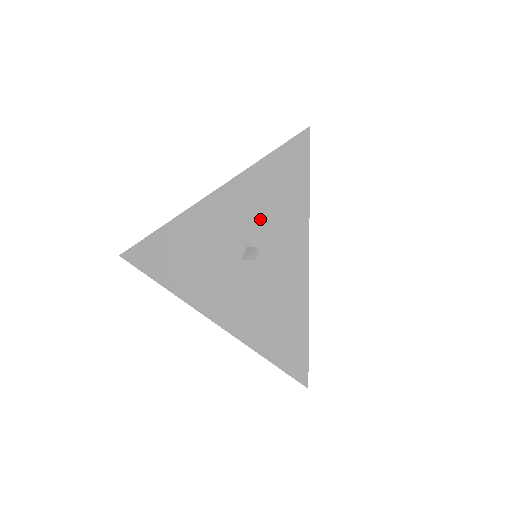
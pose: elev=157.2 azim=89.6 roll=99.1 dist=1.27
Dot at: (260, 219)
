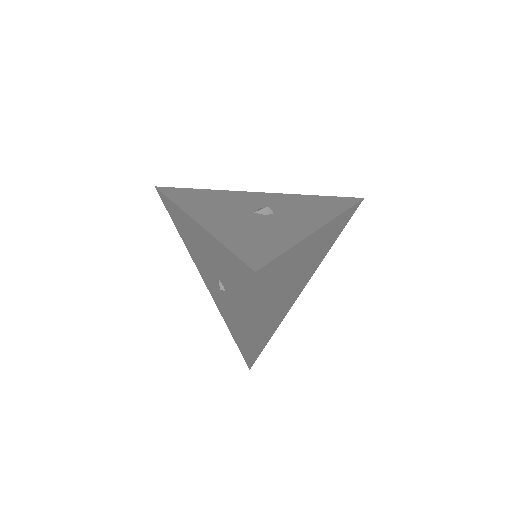
Dot at: (225, 277)
